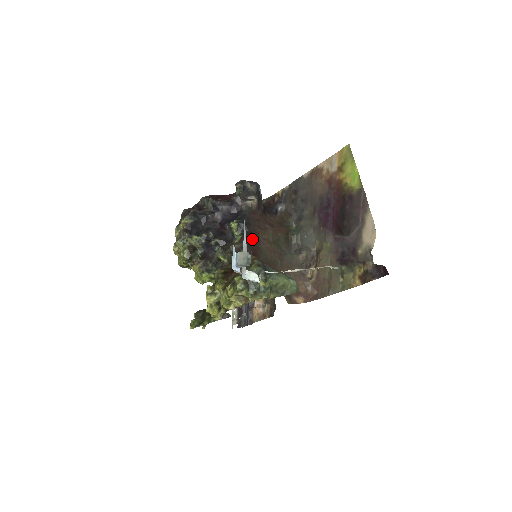
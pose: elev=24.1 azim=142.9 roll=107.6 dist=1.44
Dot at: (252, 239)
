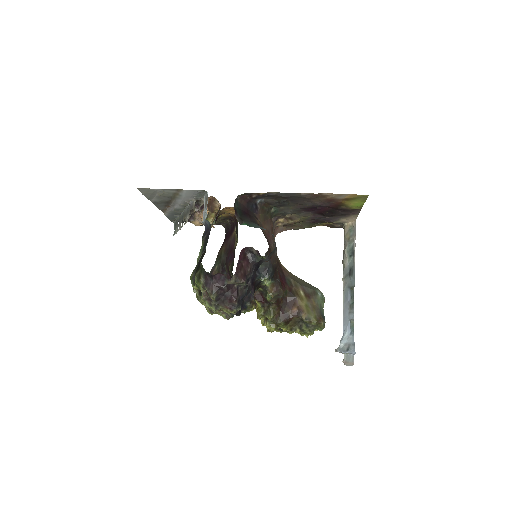
Dot at: (278, 276)
